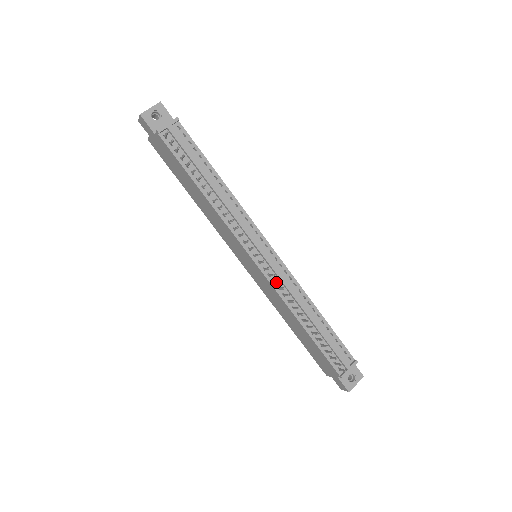
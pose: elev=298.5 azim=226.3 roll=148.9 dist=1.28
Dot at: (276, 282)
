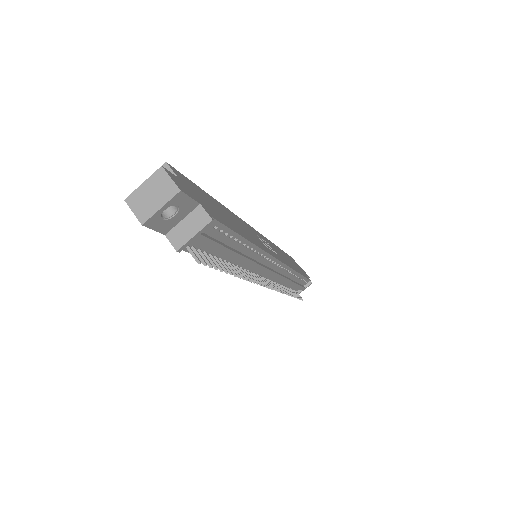
Dot at: occluded
